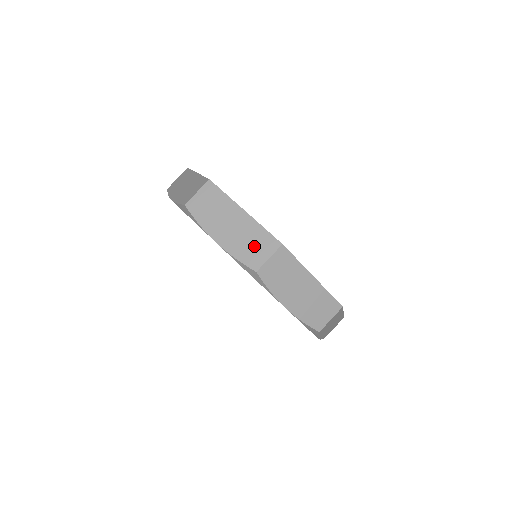
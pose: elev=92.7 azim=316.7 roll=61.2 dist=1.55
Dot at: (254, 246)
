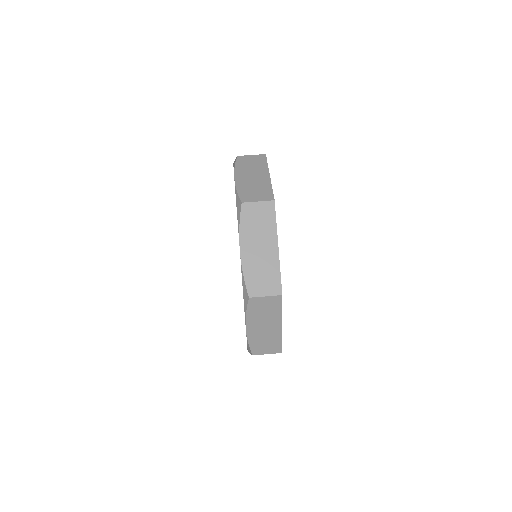
Dot at: (255, 192)
